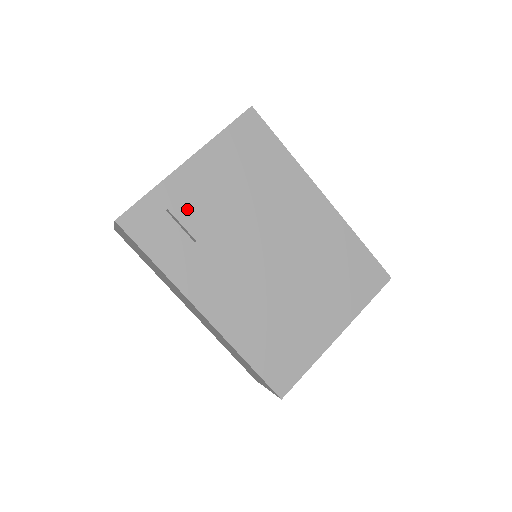
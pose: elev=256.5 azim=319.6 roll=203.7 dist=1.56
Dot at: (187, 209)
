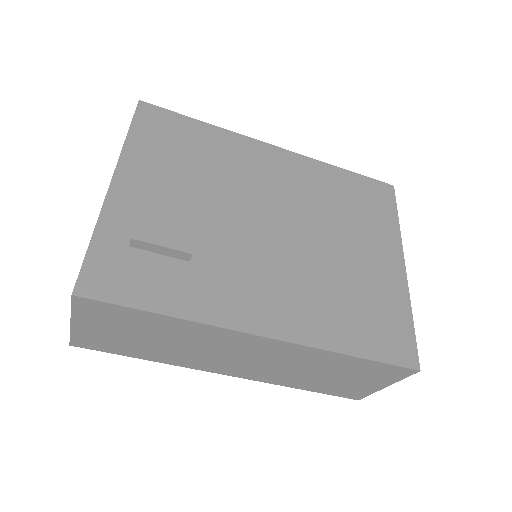
Dot at: (154, 226)
